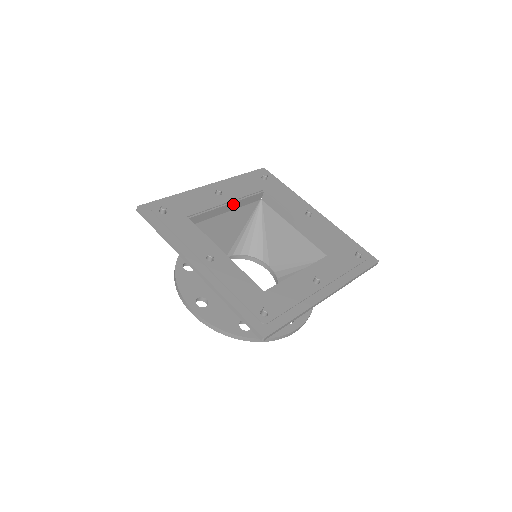
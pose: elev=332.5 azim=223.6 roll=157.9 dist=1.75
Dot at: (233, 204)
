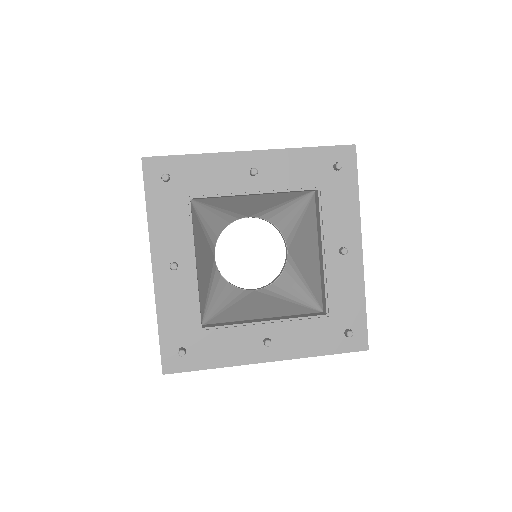
Dot at: (263, 193)
